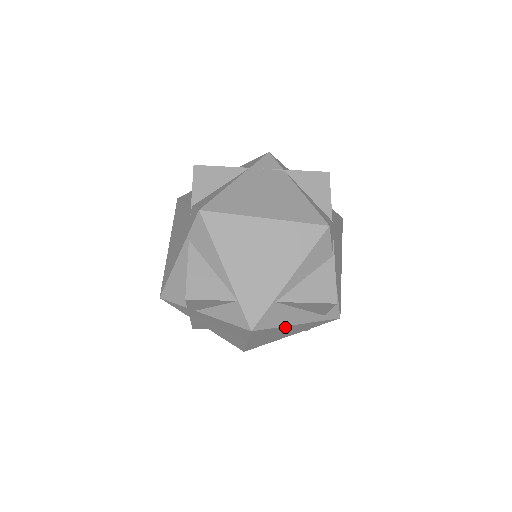
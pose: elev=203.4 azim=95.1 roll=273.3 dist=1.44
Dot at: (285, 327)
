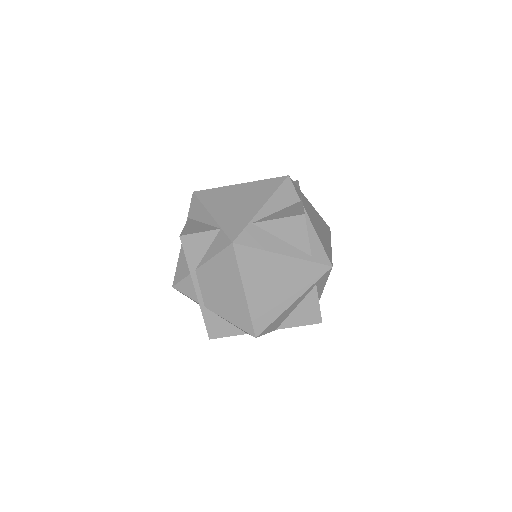
Dot at: (270, 257)
